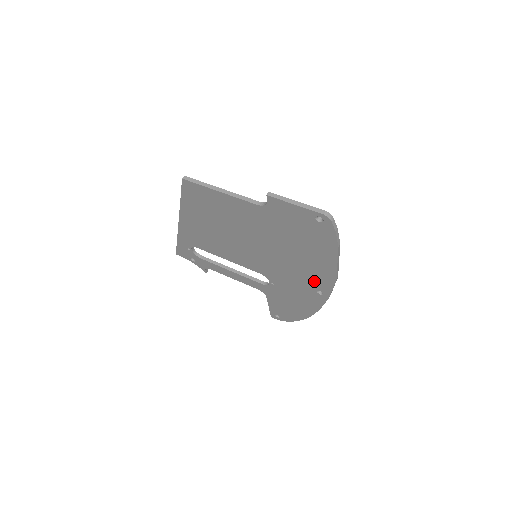
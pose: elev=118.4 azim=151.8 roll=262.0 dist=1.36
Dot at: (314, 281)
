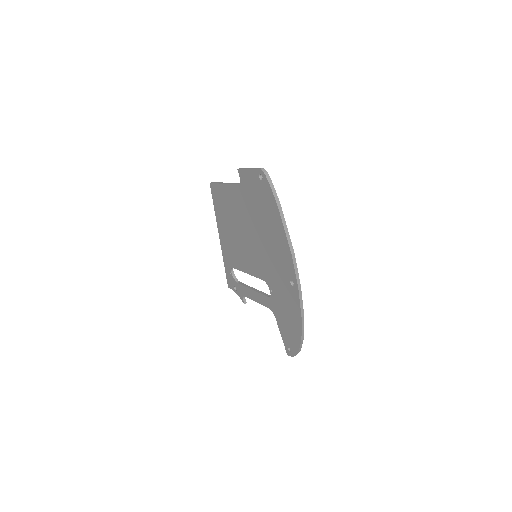
Dot at: (285, 267)
